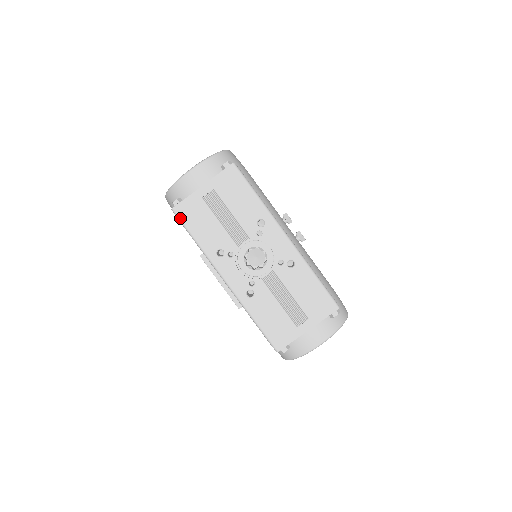
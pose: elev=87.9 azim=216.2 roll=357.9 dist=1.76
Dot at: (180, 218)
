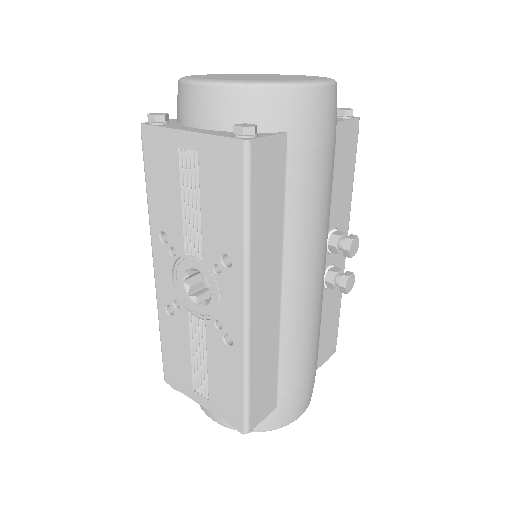
Dot at: (143, 147)
